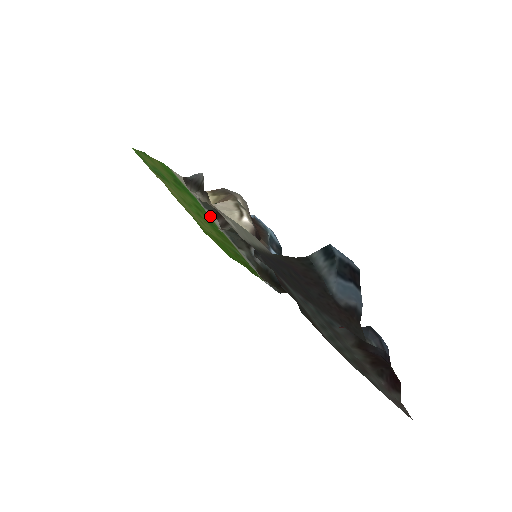
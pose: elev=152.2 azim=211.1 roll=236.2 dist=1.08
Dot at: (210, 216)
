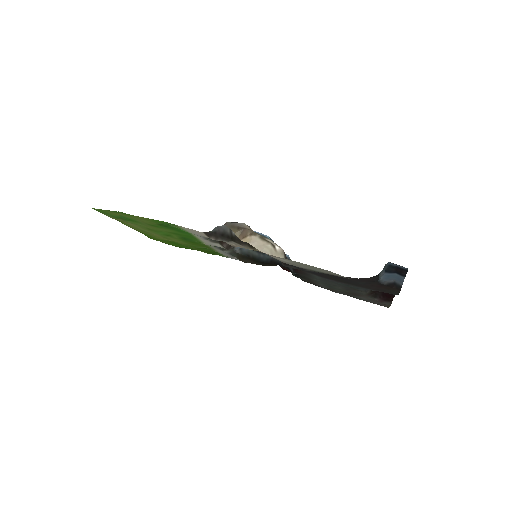
Dot at: (201, 240)
